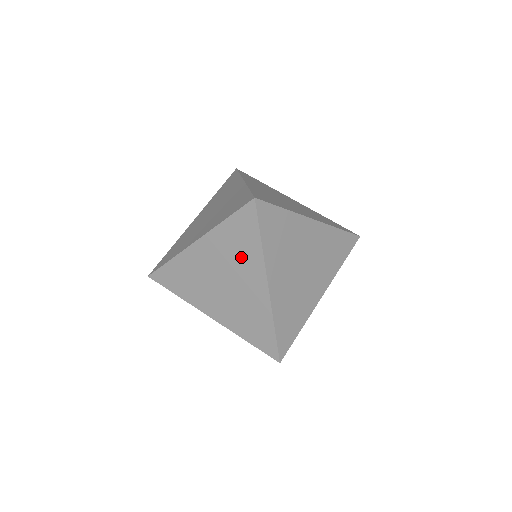
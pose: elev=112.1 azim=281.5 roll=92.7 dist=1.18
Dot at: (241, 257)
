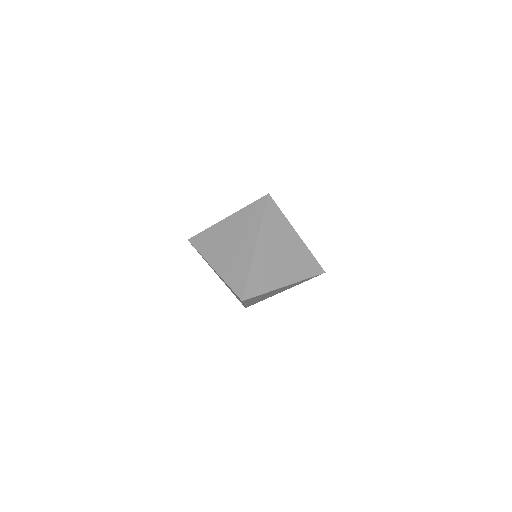
Dot at: occluded
